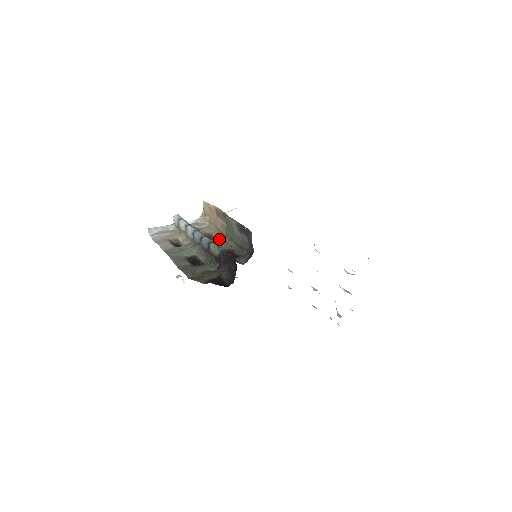
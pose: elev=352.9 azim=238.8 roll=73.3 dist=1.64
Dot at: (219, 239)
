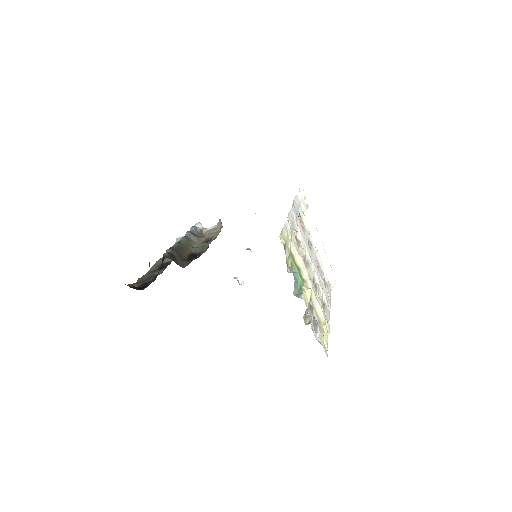
Dot at: (207, 243)
